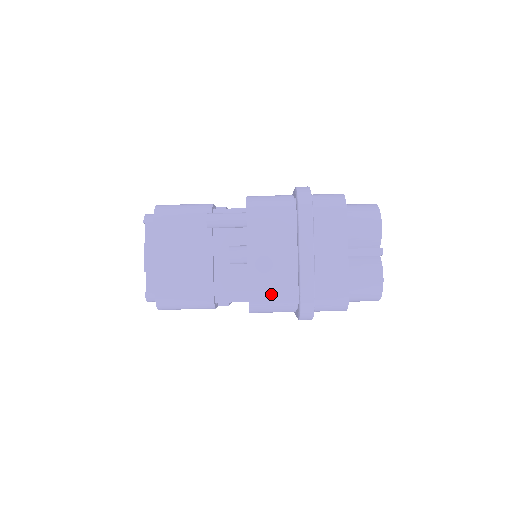
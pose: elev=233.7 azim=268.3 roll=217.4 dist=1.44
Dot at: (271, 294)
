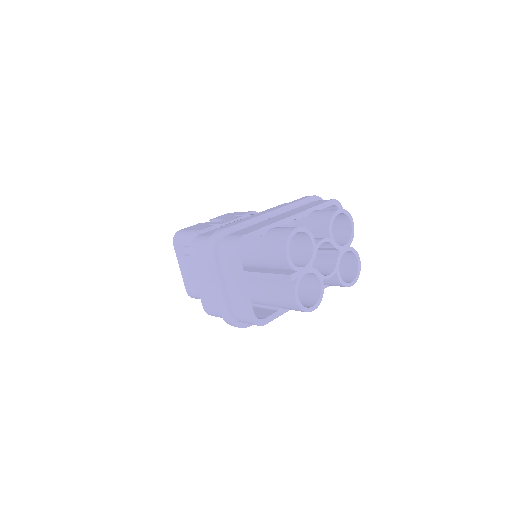
Dot at: (213, 310)
